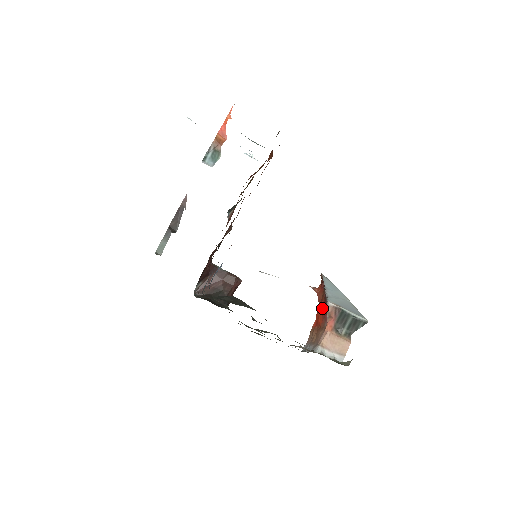
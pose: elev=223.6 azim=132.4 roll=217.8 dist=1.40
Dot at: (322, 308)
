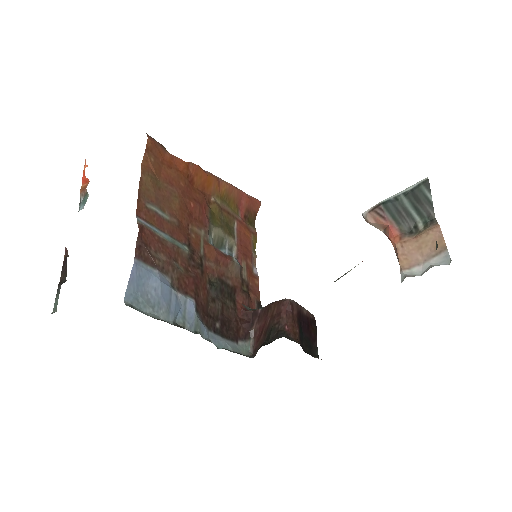
Dot at: occluded
